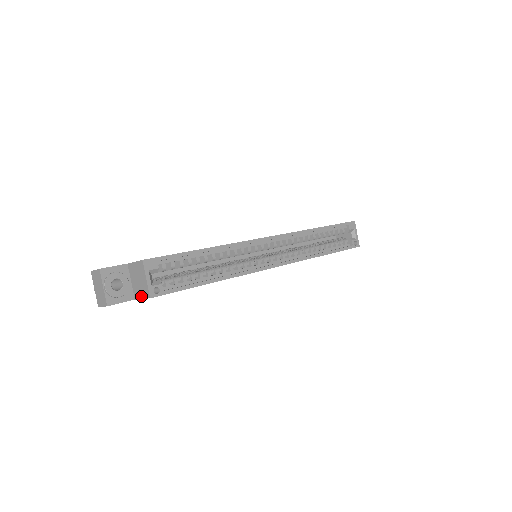
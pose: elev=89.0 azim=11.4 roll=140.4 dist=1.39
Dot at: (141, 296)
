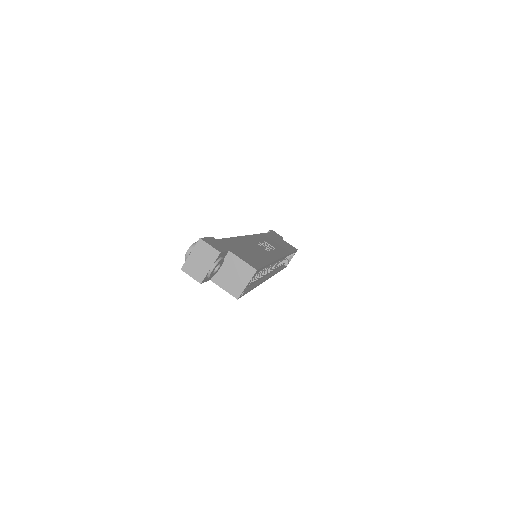
Dot at: (225, 287)
